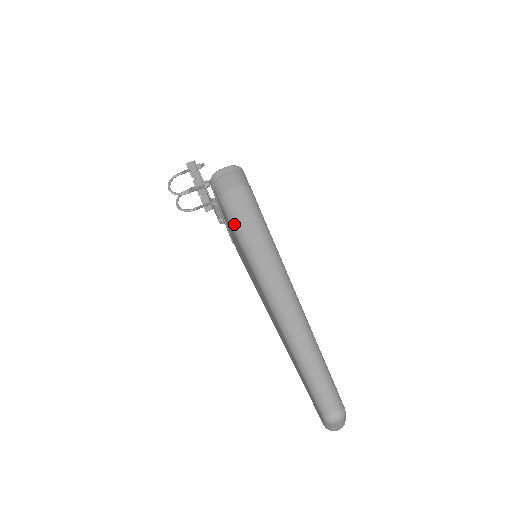
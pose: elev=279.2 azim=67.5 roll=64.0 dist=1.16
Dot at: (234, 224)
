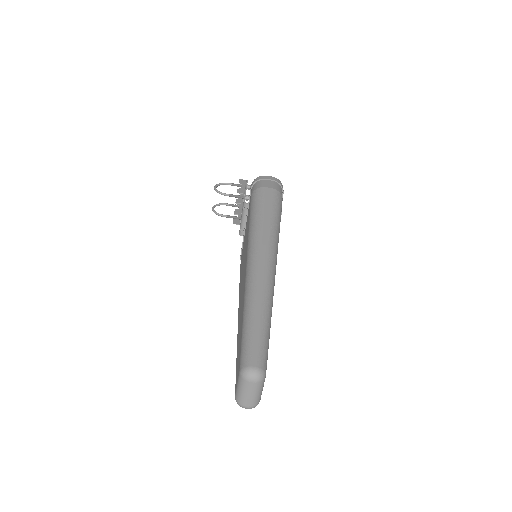
Dot at: (254, 209)
